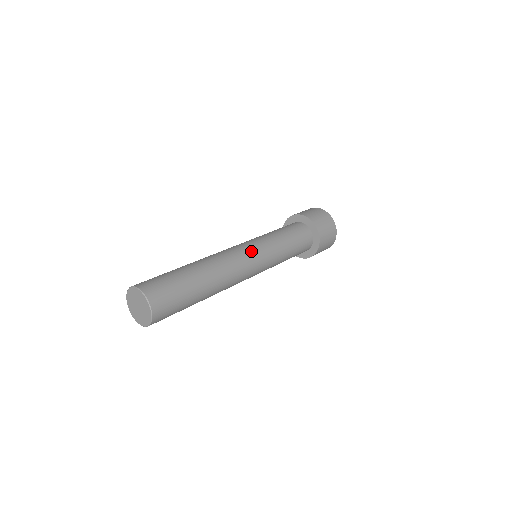
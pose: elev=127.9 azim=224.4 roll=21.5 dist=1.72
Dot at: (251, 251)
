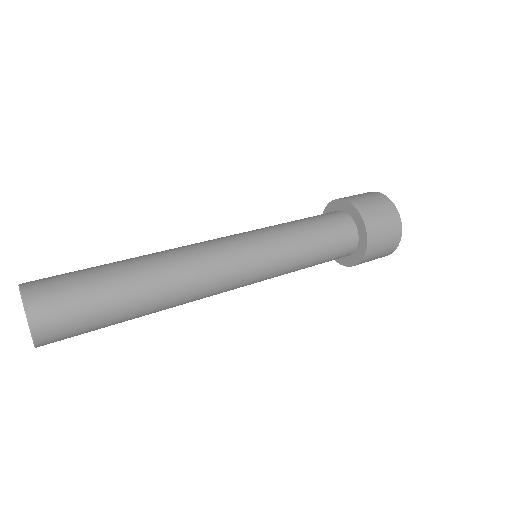
Dot at: (243, 263)
